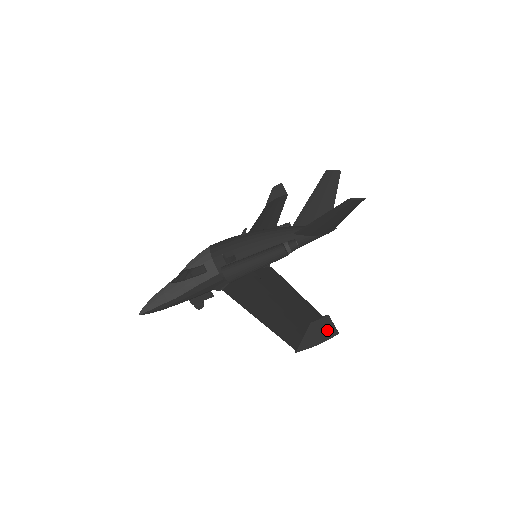
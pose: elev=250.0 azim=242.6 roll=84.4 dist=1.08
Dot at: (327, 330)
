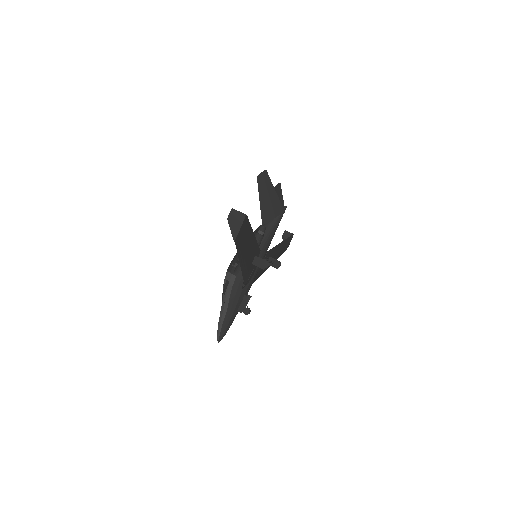
Dot at: (238, 217)
